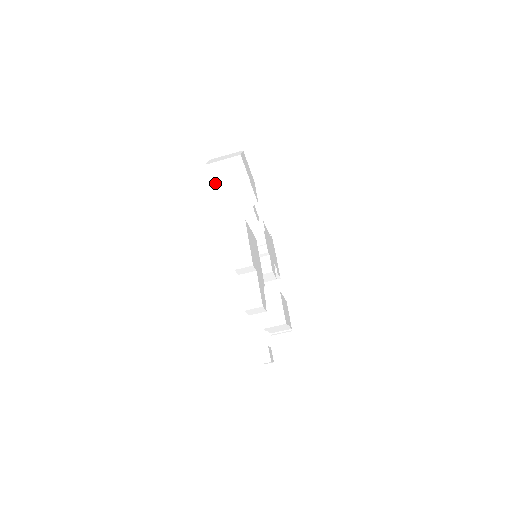
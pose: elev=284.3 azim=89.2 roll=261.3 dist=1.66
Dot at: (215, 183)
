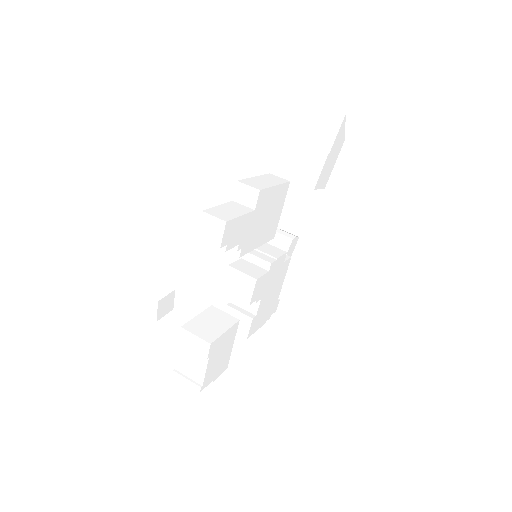
Dot at: (297, 130)
